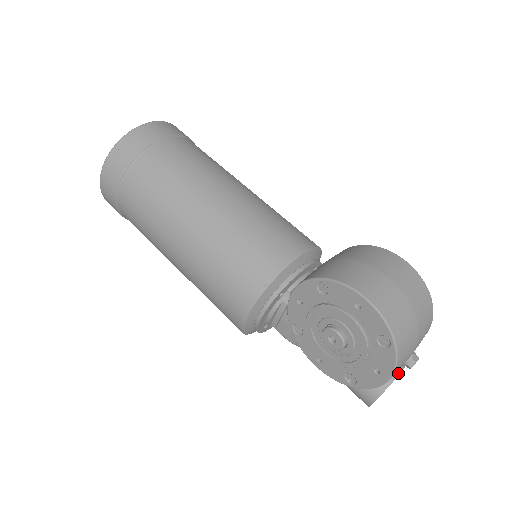
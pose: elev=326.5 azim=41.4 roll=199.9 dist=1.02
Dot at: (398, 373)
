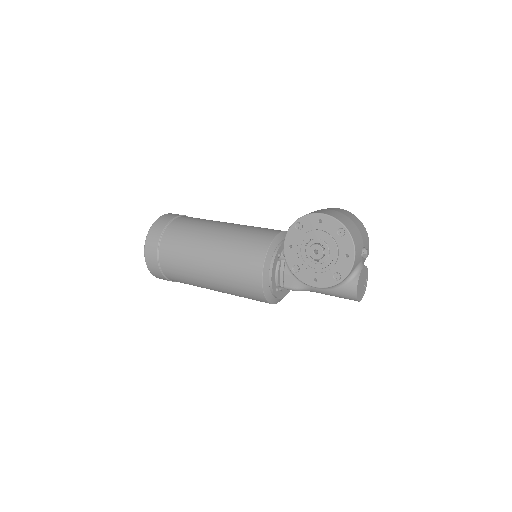
Dot at: (363, 266)
